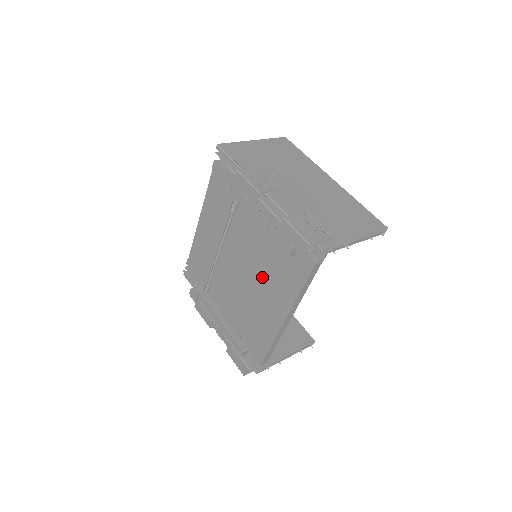
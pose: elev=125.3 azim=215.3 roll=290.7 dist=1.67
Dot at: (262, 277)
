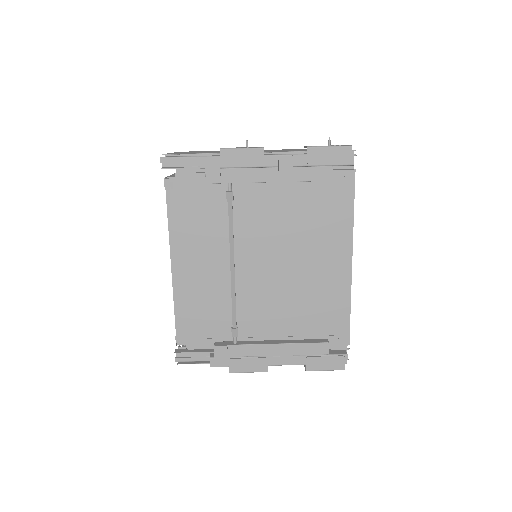
Dot at: (301, 245)
